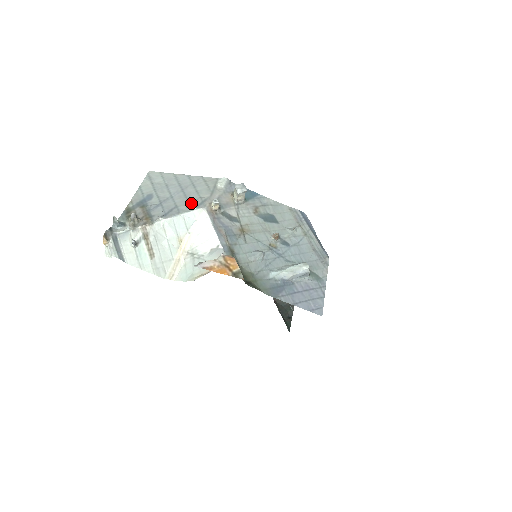
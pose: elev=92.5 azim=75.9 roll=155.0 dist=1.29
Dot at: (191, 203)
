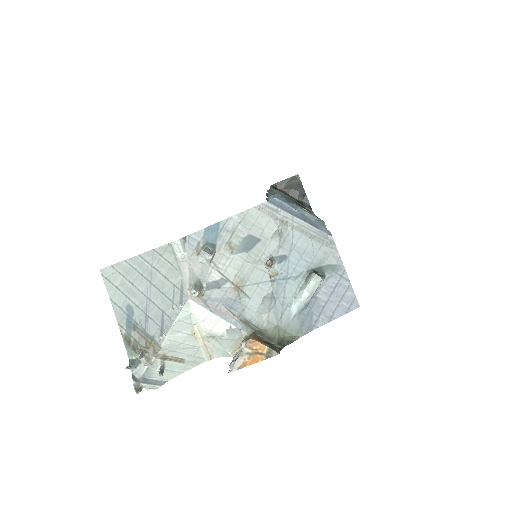
Dot at: (172, 300)
